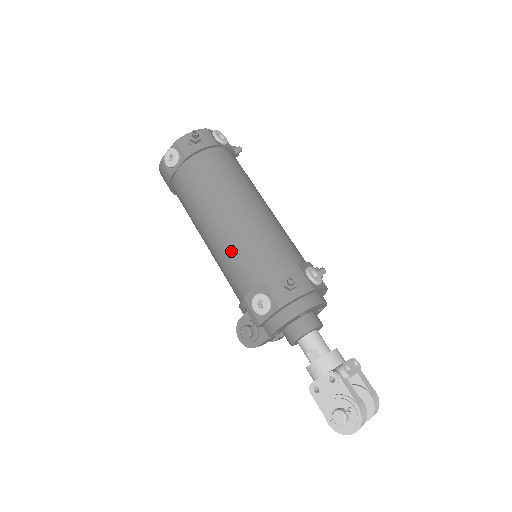
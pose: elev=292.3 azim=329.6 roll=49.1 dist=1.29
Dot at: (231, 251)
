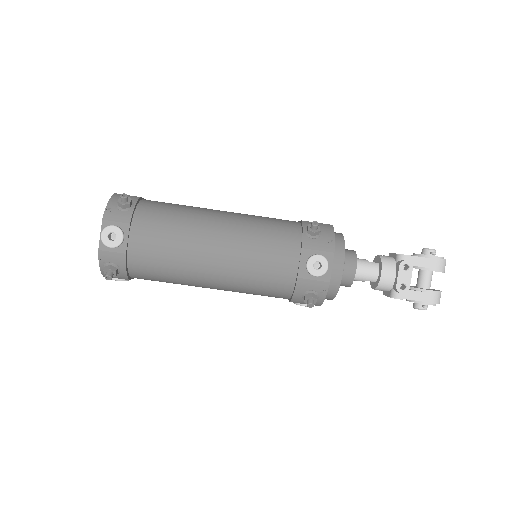
Dot at: occluded
